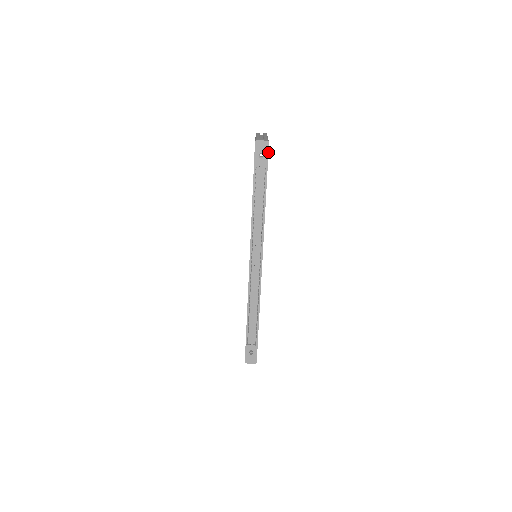
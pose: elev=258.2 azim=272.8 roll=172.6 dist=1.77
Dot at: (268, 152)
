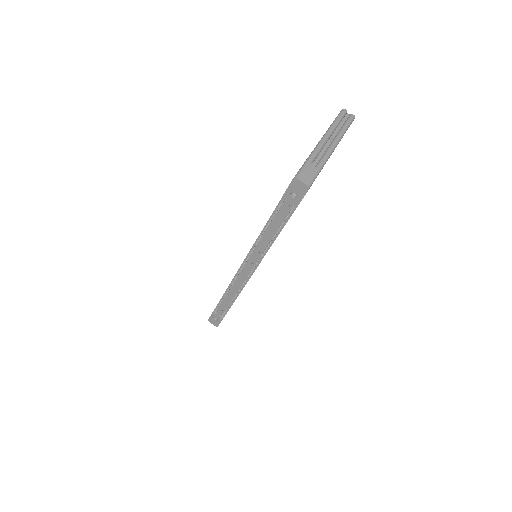
Dot at: (303, 196)
